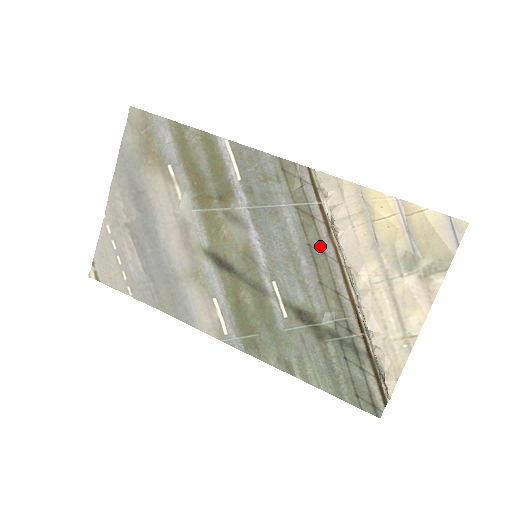
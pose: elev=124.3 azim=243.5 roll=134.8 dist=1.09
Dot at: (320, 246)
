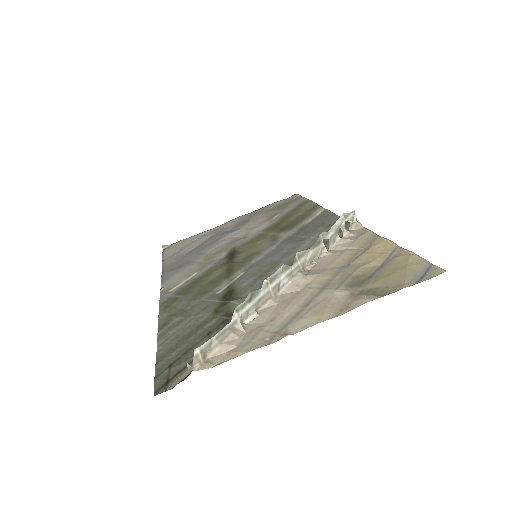
Dot at: occluded
